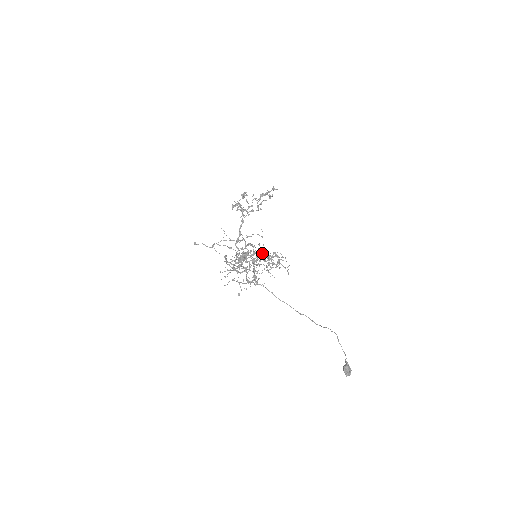
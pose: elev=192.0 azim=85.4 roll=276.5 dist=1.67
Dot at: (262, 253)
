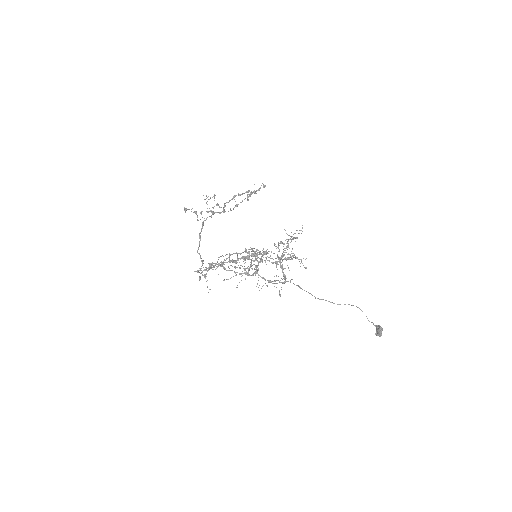
Dot at: (258, 252)
